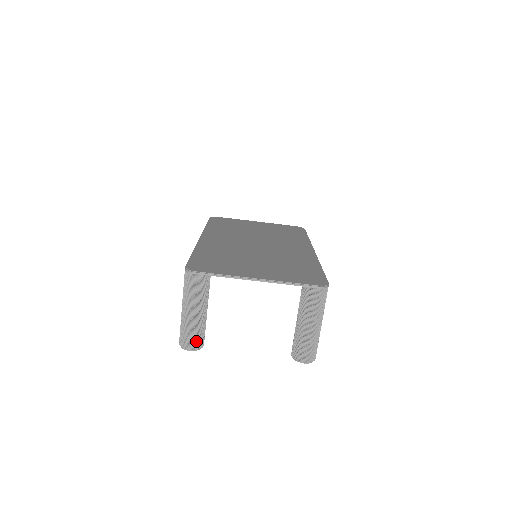
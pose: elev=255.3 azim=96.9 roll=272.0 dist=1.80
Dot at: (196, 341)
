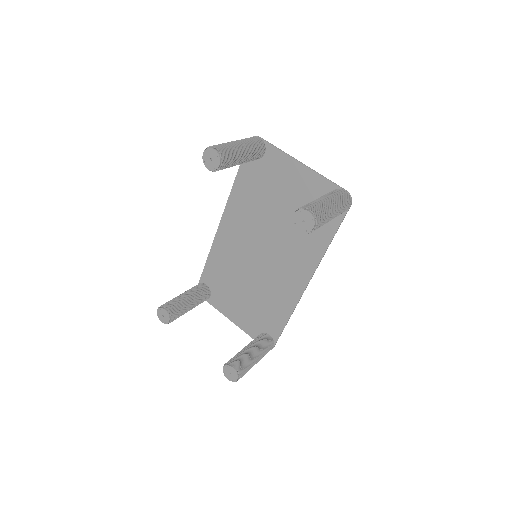
Dot at: (225, 150)
